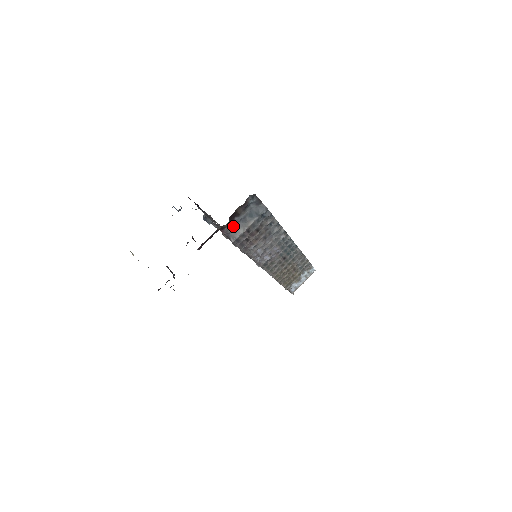
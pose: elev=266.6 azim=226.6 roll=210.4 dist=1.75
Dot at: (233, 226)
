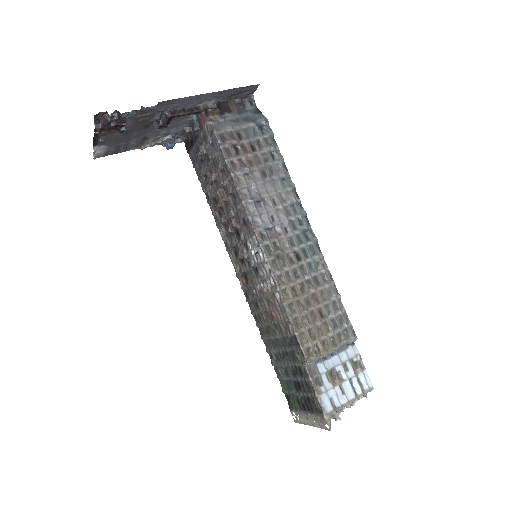
Dot at: (221, 121)
